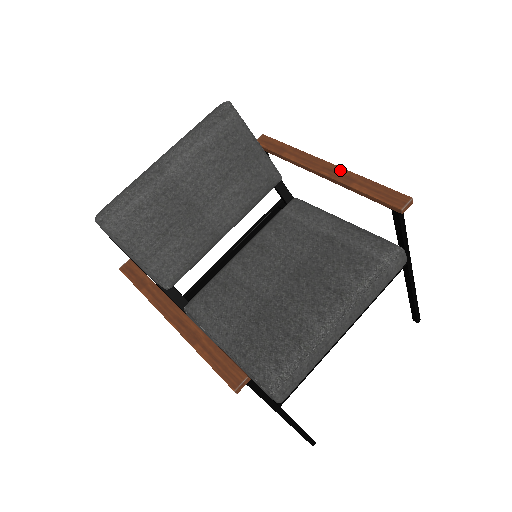
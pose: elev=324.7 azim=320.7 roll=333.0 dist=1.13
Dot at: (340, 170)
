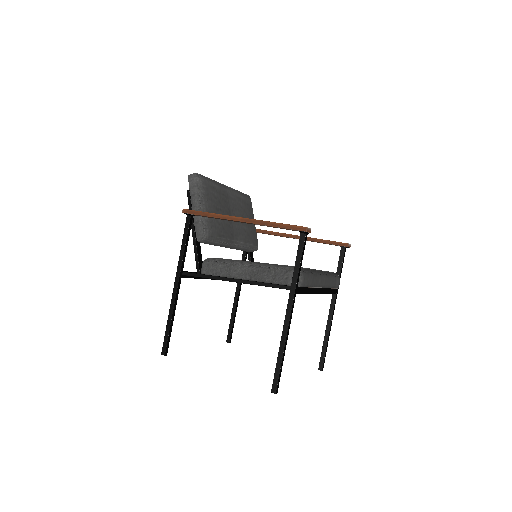
Dot at: occluded
